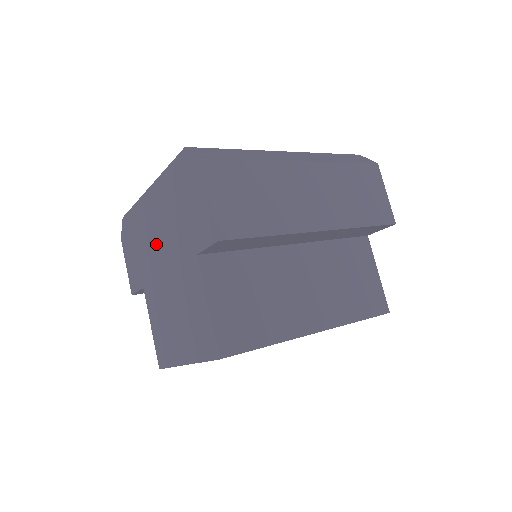
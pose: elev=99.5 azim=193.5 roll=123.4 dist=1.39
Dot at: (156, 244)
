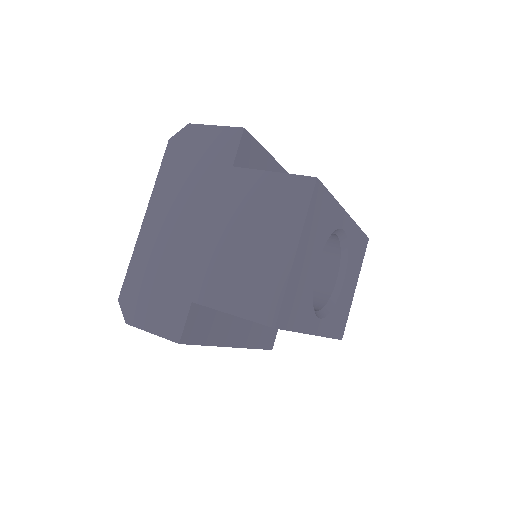
Dot at: (182, 236)
